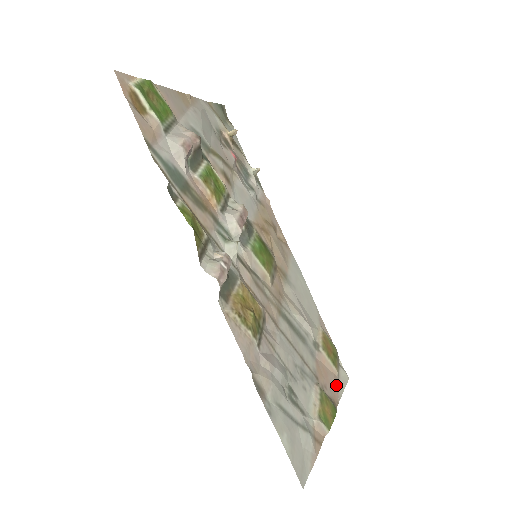
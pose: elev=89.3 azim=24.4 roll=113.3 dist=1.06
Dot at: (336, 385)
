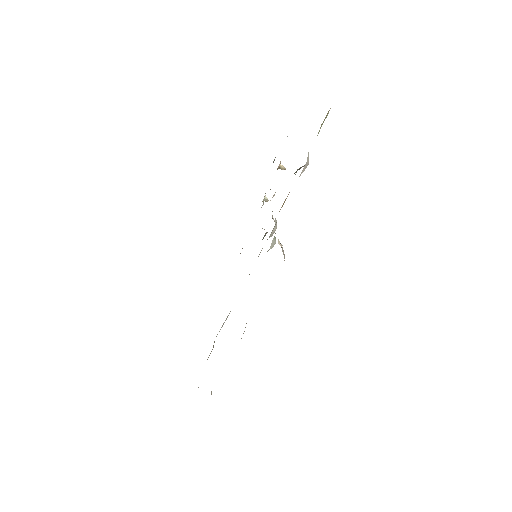
Dot at: occluded
